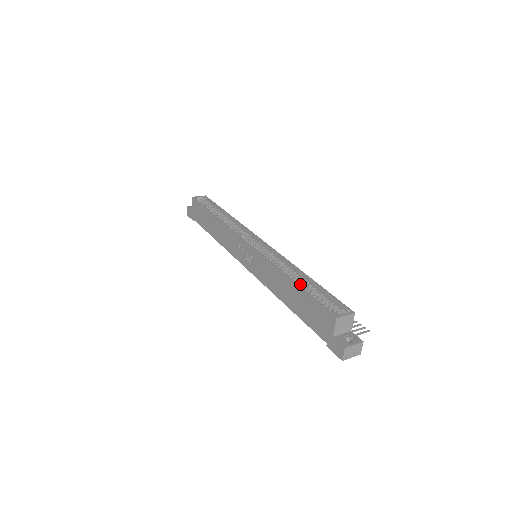
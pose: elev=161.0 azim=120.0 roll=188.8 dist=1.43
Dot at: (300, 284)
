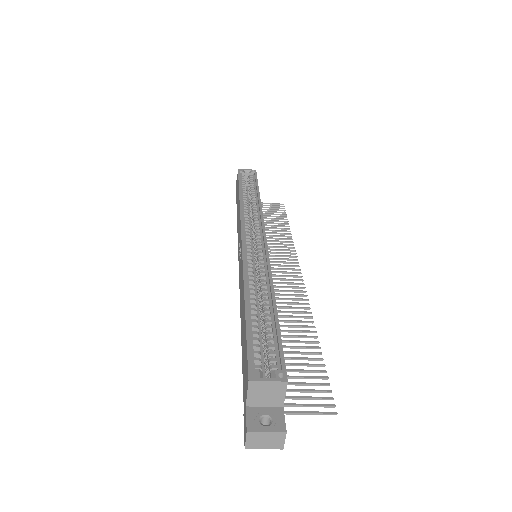
Dot at: (254, 310)
